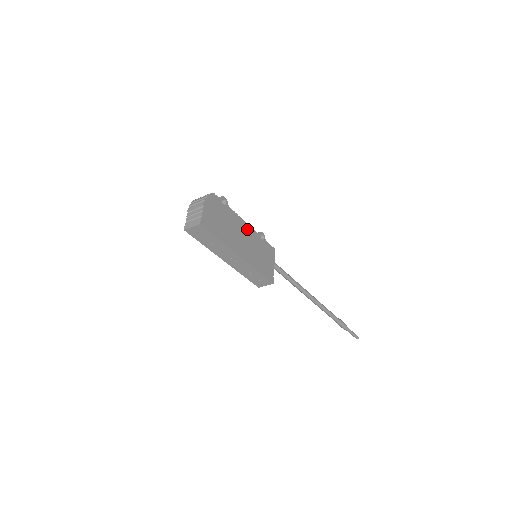
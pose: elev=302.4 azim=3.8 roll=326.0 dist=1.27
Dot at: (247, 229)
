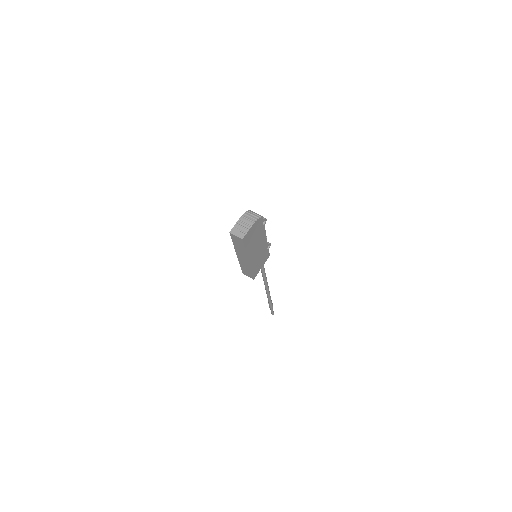
Dot at: (264, 242)
